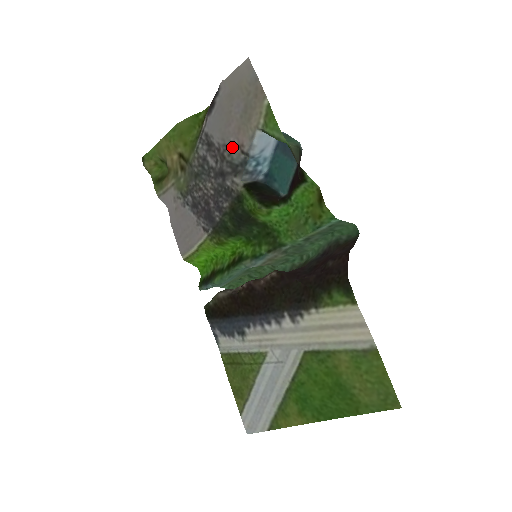
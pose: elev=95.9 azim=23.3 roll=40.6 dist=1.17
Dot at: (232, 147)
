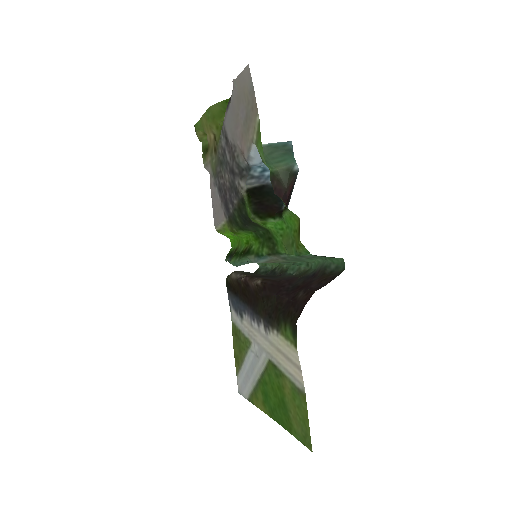
Dot at: (239, 150)
